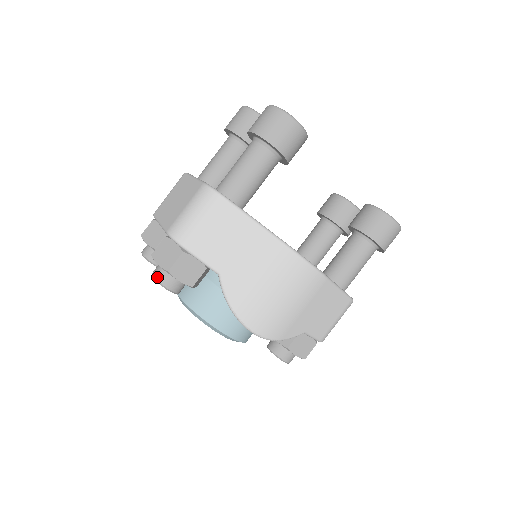
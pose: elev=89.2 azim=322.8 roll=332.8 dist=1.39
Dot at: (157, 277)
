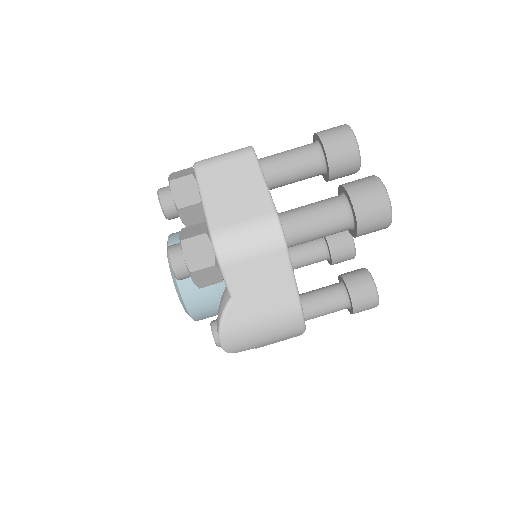
Dot at: (173, 262)
